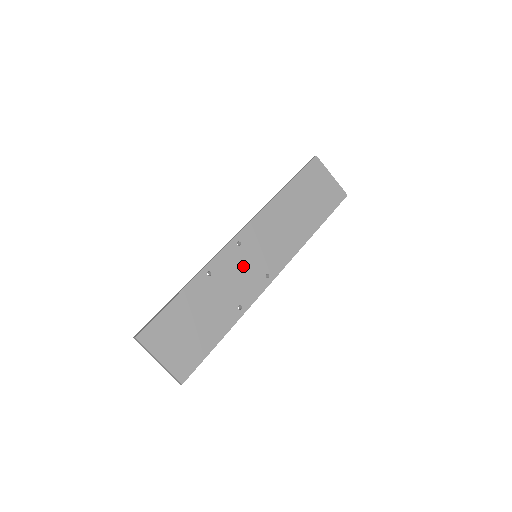
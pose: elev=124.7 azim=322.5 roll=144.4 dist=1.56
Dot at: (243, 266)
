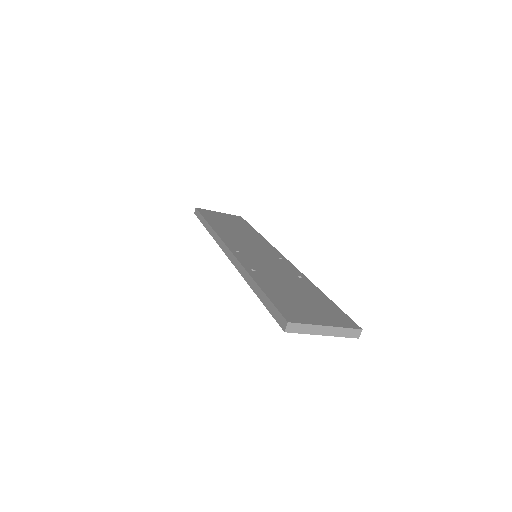
Dot at: (261, 260)
